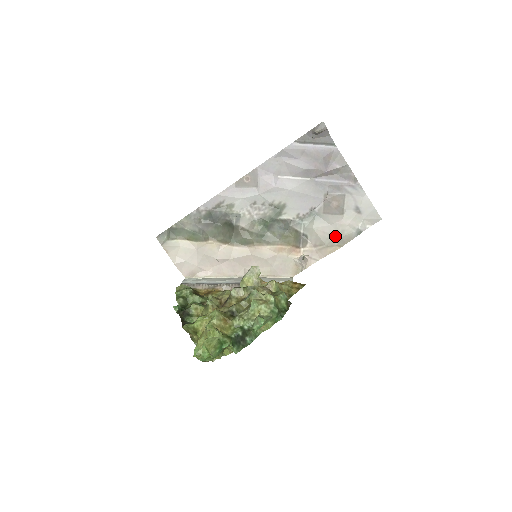
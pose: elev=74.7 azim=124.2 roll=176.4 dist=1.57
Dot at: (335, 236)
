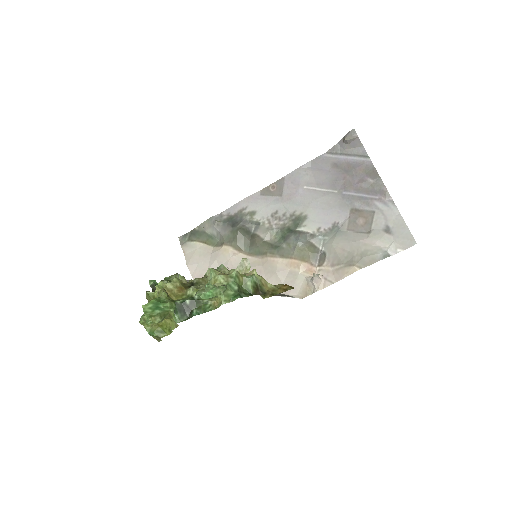
Dot at: (356, 255)
